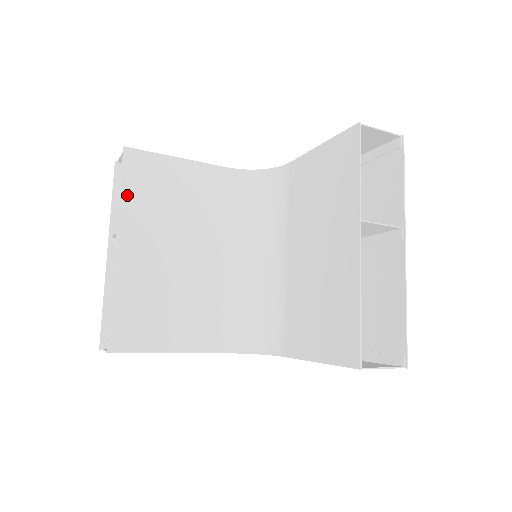
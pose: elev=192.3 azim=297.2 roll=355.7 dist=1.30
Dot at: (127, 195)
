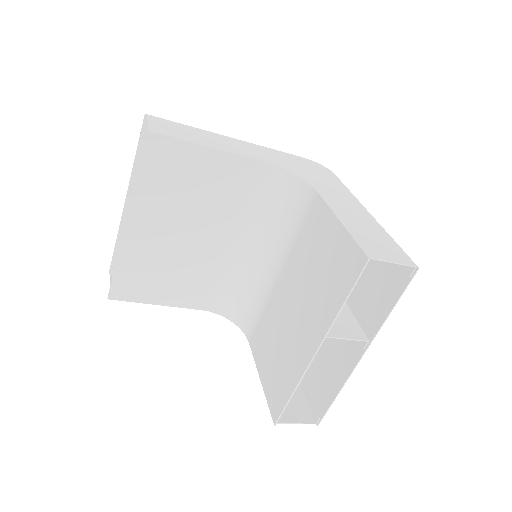
Dot at: (143, 180)
